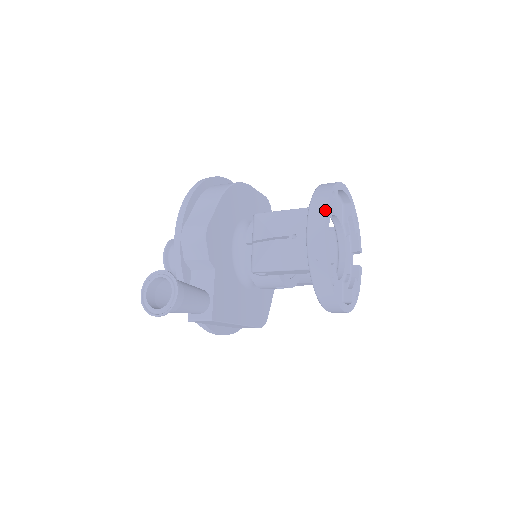
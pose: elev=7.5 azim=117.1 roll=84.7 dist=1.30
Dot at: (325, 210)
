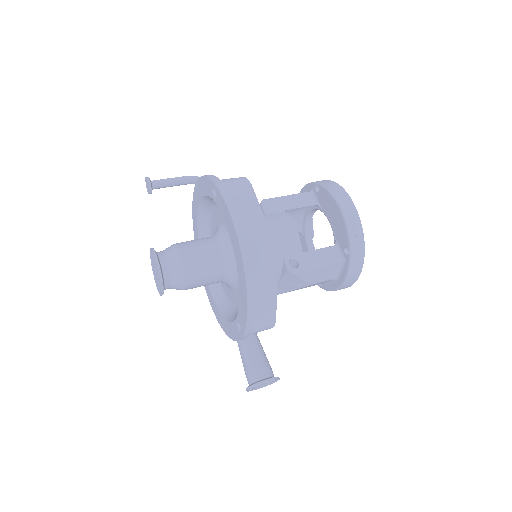
Dot at: occluded
